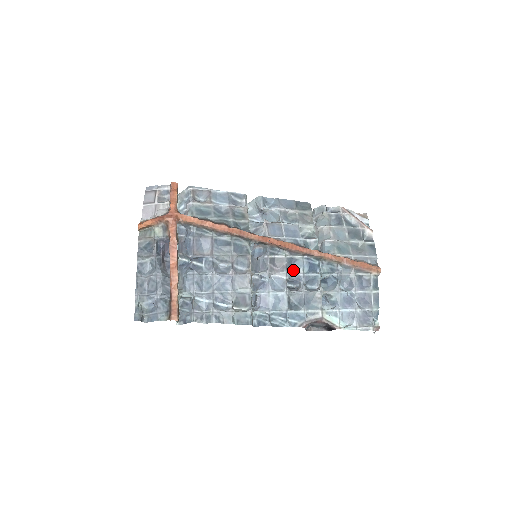
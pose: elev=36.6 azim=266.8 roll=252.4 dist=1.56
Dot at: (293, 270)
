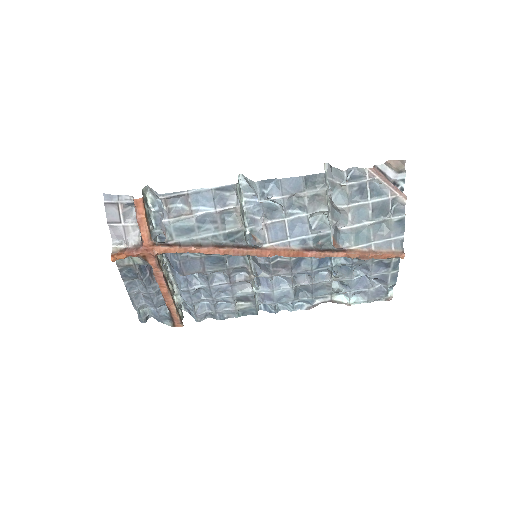
Dot at: (300, 268)
